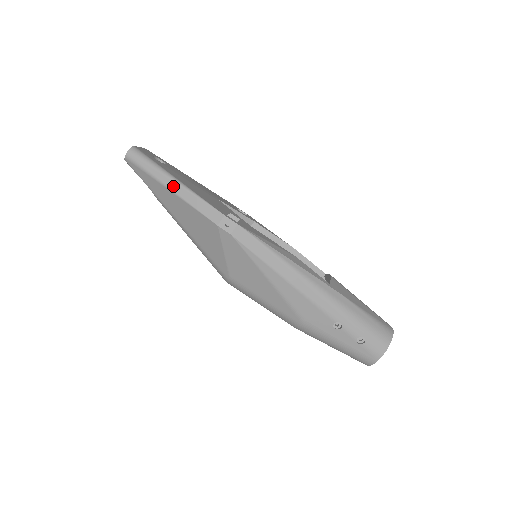
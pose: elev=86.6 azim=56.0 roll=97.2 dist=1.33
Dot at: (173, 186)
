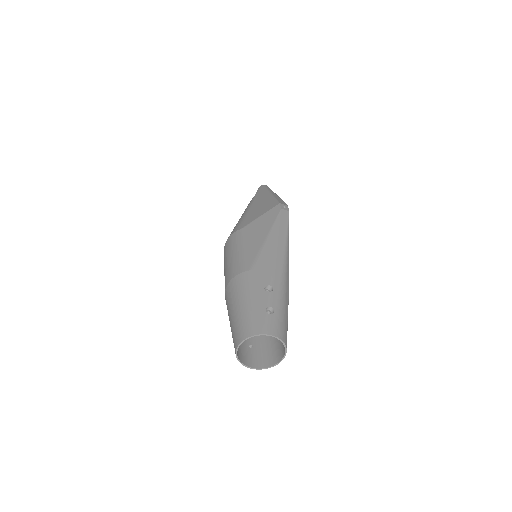
Dot at: (274, 194)
